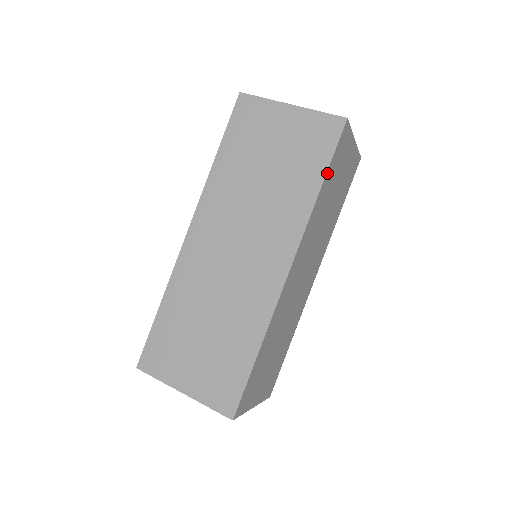
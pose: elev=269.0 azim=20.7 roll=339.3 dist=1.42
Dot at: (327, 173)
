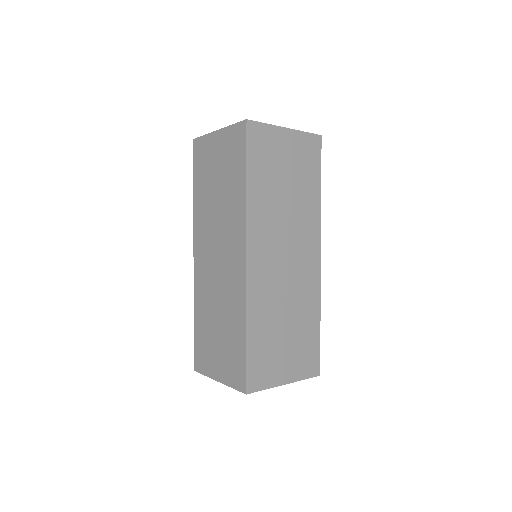
Dot at: (319, 179)
